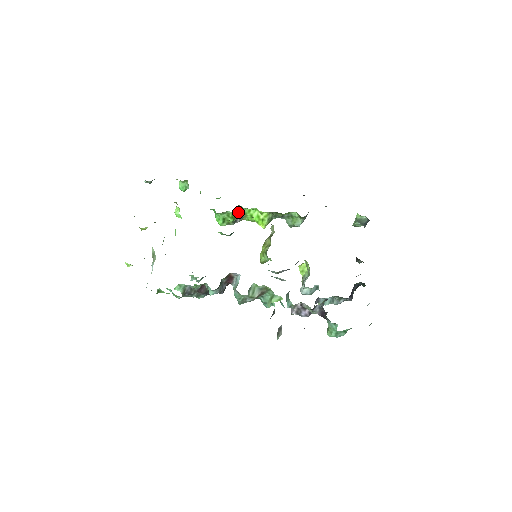
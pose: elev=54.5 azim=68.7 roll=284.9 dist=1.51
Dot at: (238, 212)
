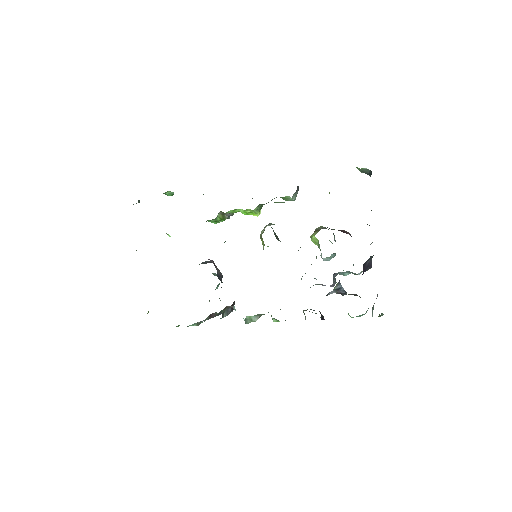
Dot at: (224, 214)
